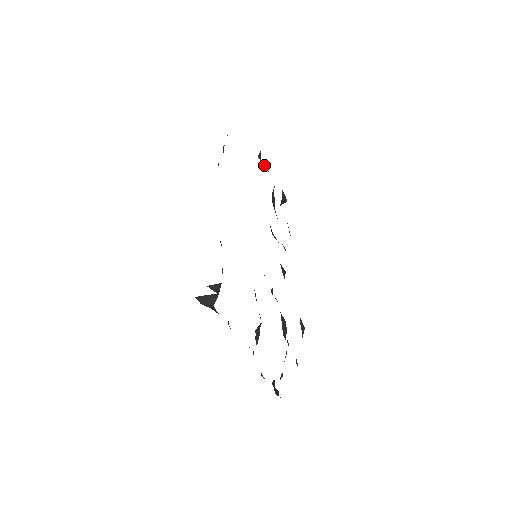
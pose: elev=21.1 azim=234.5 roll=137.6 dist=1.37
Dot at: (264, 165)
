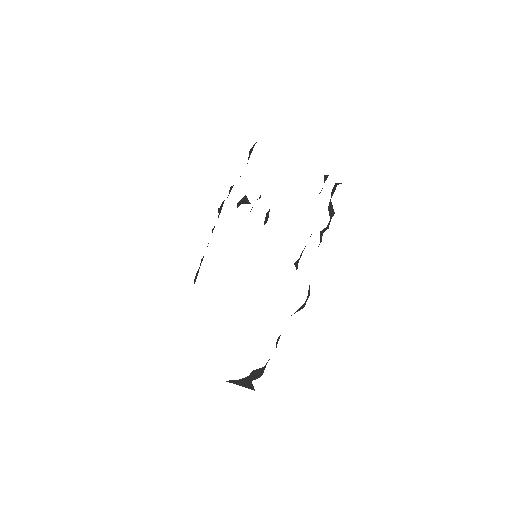
Dot at: occluded
